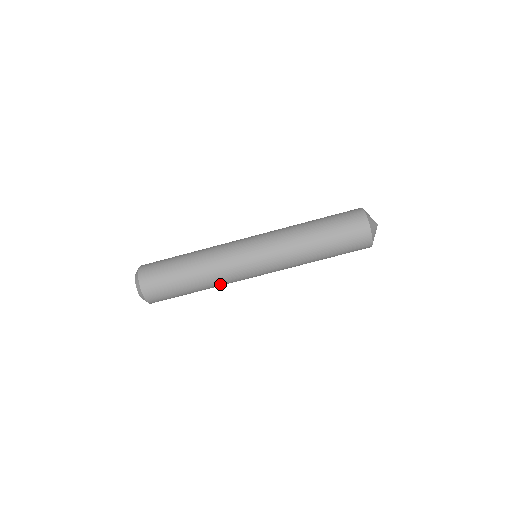
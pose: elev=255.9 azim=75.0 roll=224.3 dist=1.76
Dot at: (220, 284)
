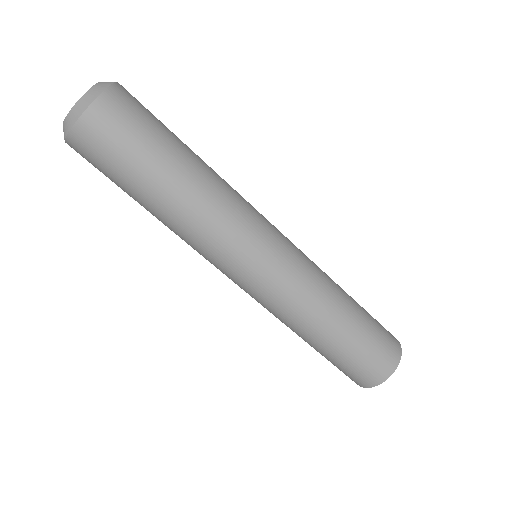
Dot at: (193, 230)
